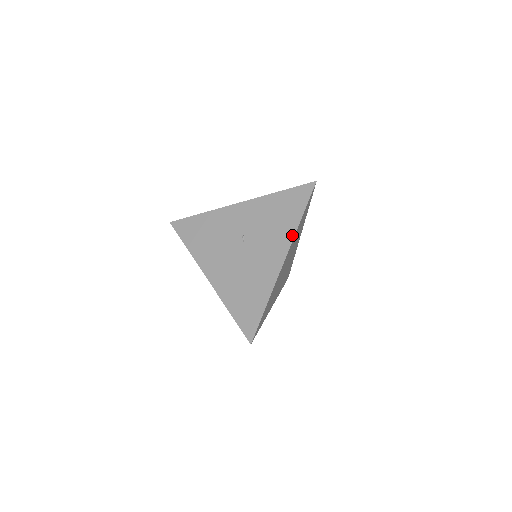
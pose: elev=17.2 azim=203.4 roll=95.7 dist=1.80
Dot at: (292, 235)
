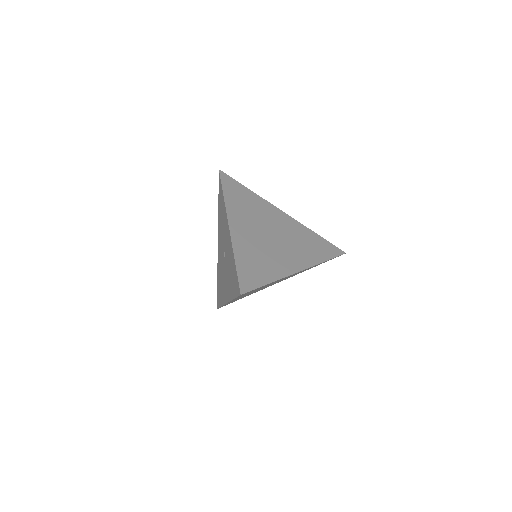
Dot at: (230, 298)
